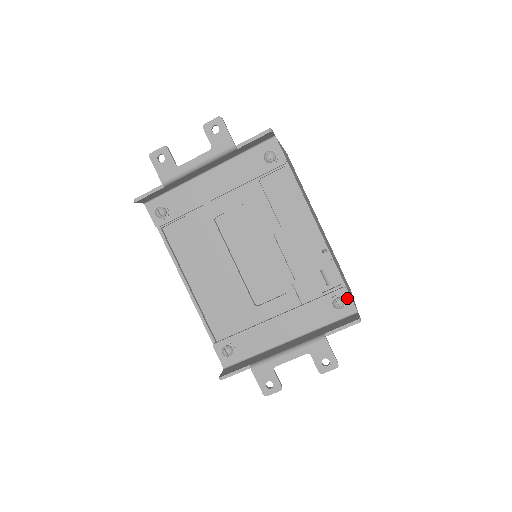
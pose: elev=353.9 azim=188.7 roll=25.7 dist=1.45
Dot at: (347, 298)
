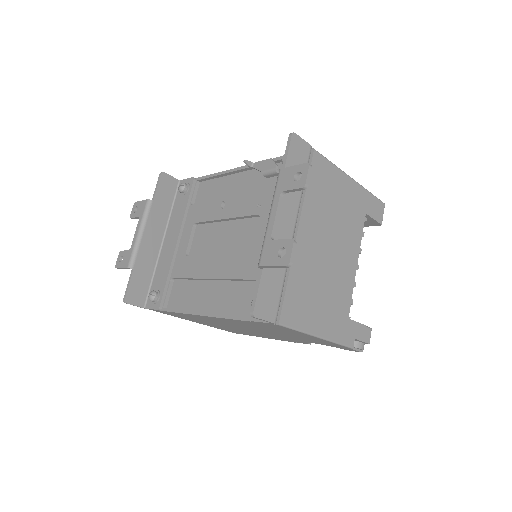
Dot at: occluded
